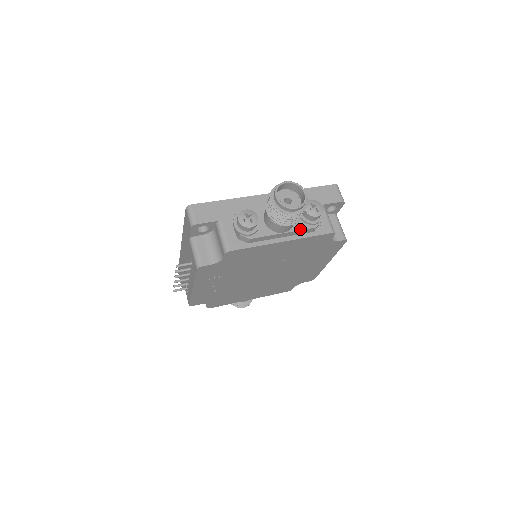
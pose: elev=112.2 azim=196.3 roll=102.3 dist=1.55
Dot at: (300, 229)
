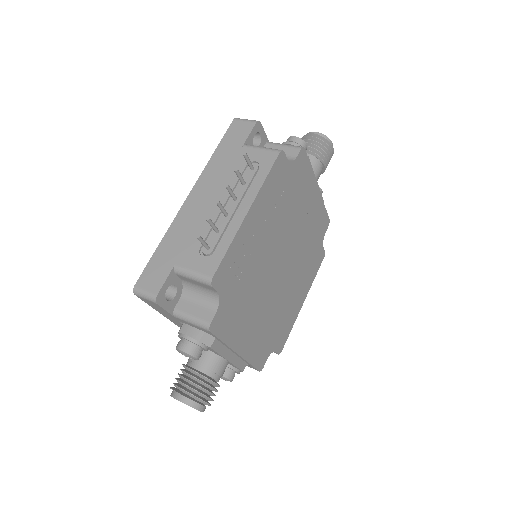
Dot at: occluded
